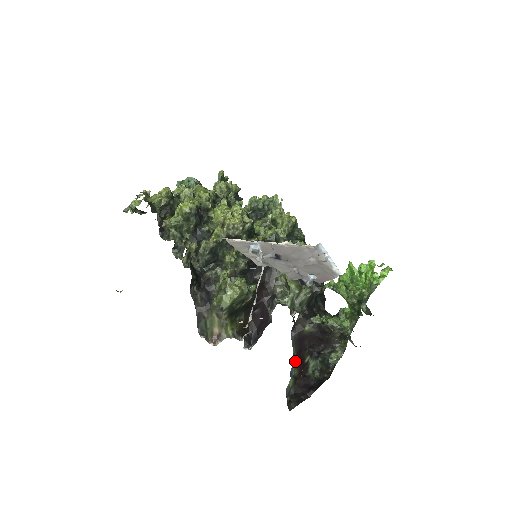
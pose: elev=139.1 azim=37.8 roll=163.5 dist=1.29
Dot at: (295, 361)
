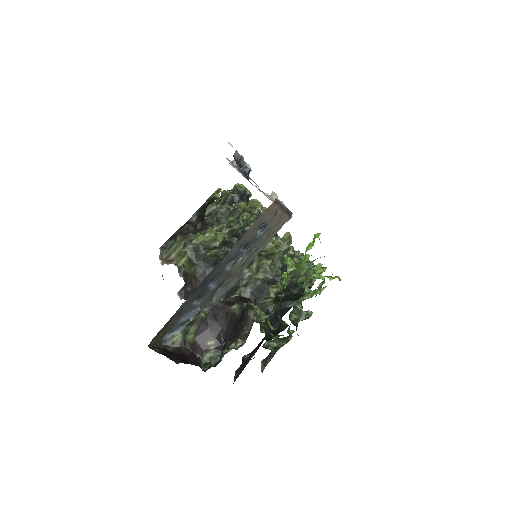
Dot at: (198, 322)
